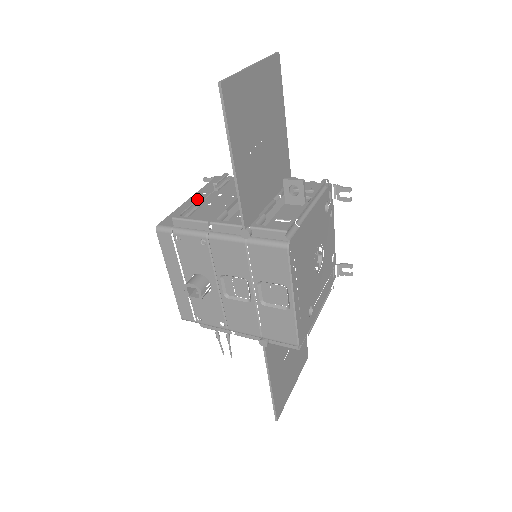
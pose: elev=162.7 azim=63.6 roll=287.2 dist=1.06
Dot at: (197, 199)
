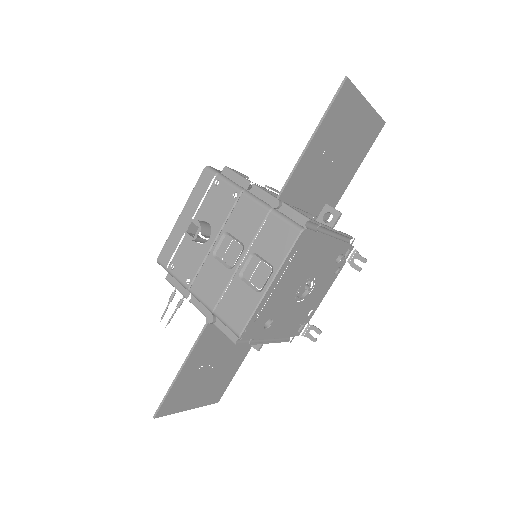
Dot at: occluded
